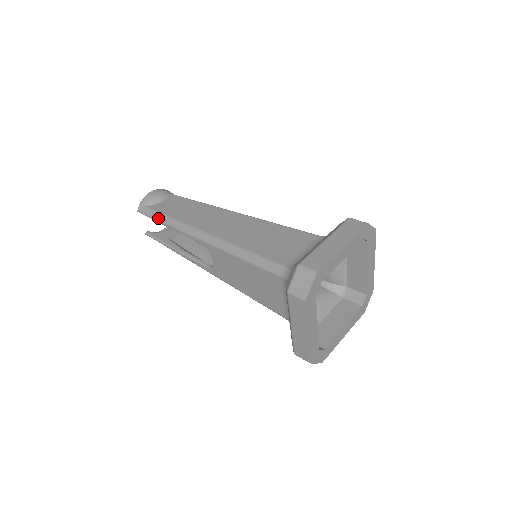
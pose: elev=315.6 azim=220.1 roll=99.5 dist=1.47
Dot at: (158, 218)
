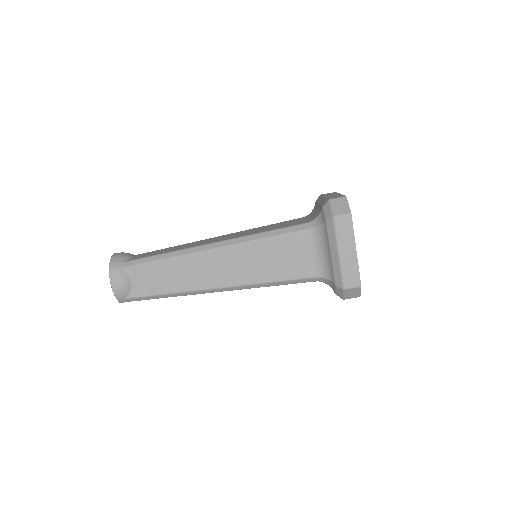
Dot at: occluded
